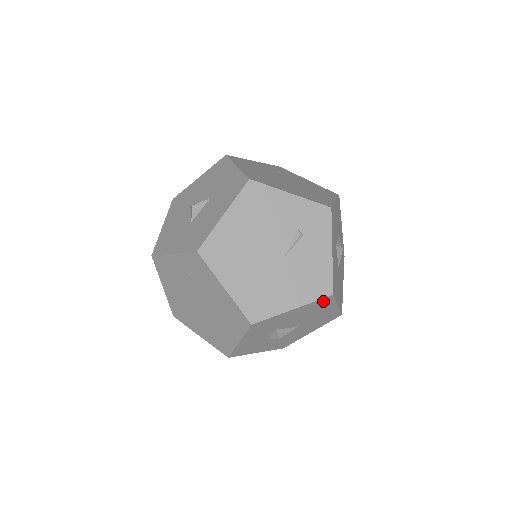
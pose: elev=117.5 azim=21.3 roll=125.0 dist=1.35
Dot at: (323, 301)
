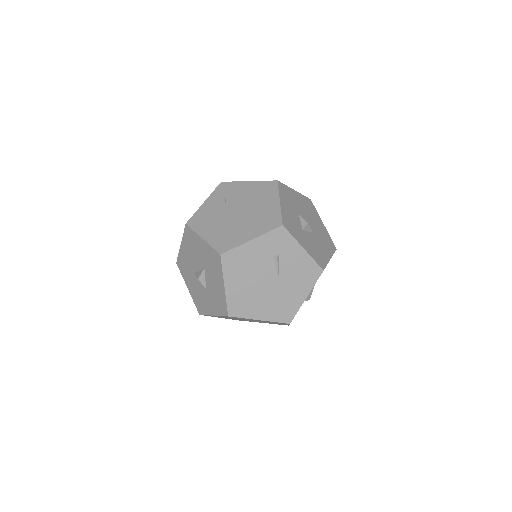
Dot at: occluded
